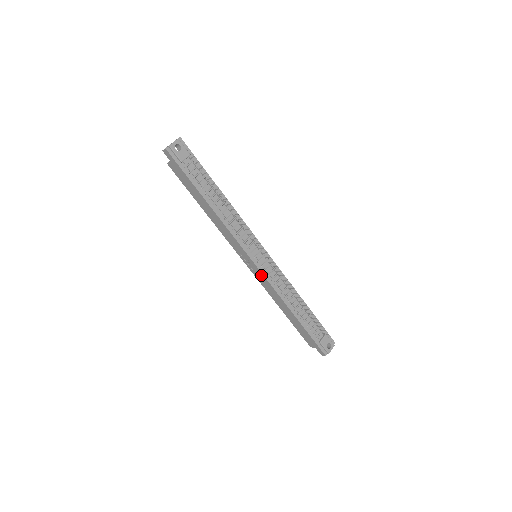
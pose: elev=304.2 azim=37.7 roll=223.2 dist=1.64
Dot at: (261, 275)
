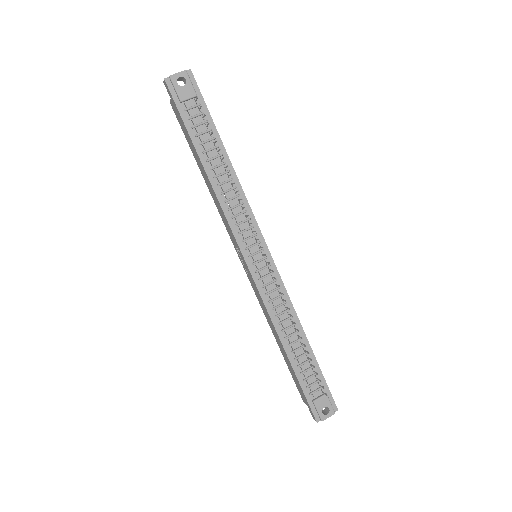
Dot at: (254, 283)
